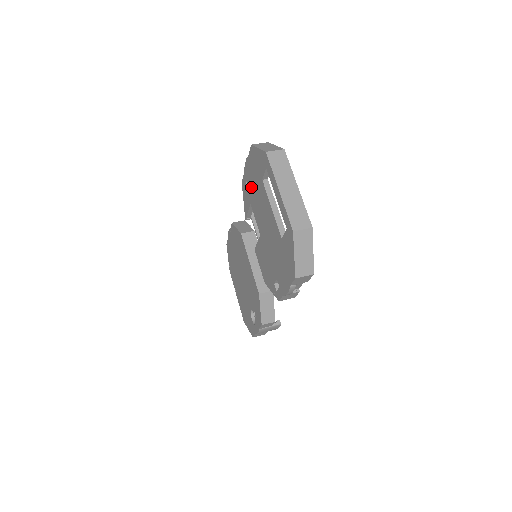
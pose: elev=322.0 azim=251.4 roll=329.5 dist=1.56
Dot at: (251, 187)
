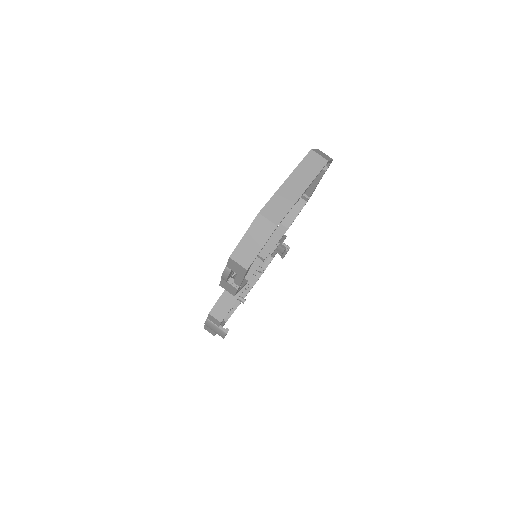
Dot at: occluded
